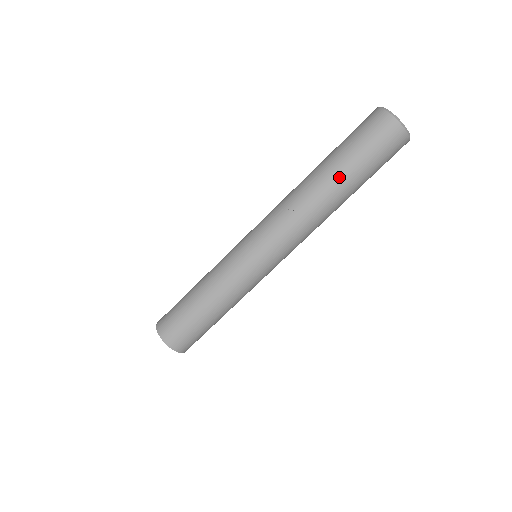
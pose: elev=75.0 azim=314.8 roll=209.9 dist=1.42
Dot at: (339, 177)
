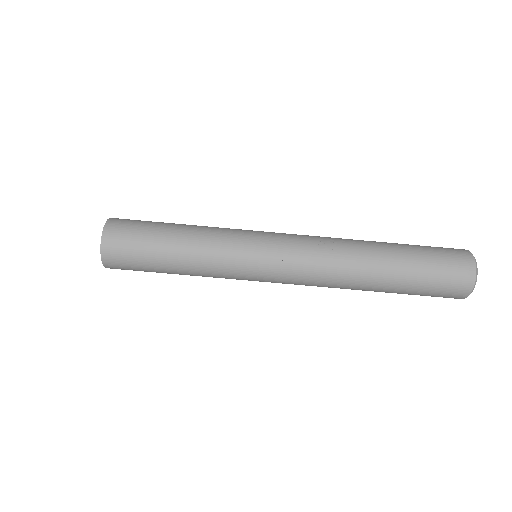
Dot at: (392, 260)
